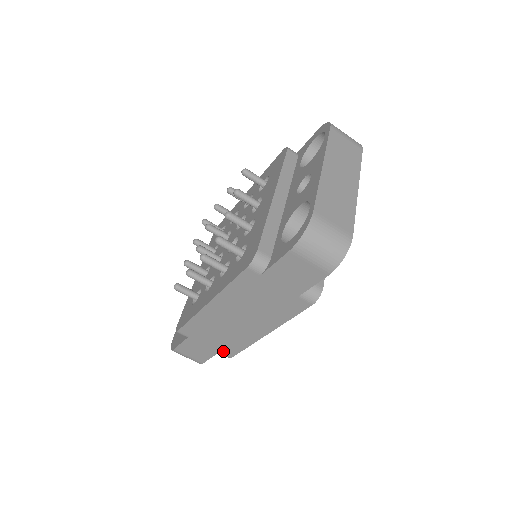
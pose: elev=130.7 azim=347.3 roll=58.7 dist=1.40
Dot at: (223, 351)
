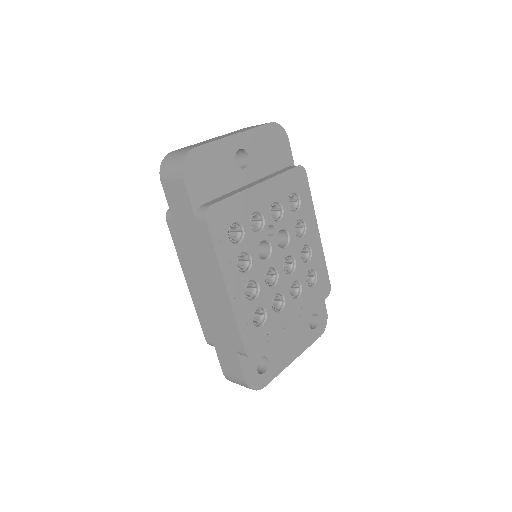
Dot at: (236, 346)
